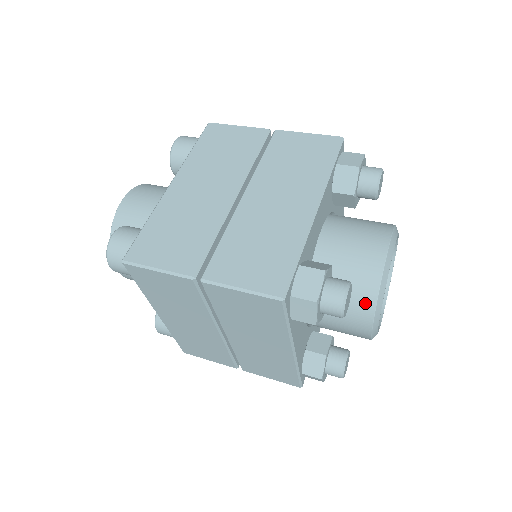
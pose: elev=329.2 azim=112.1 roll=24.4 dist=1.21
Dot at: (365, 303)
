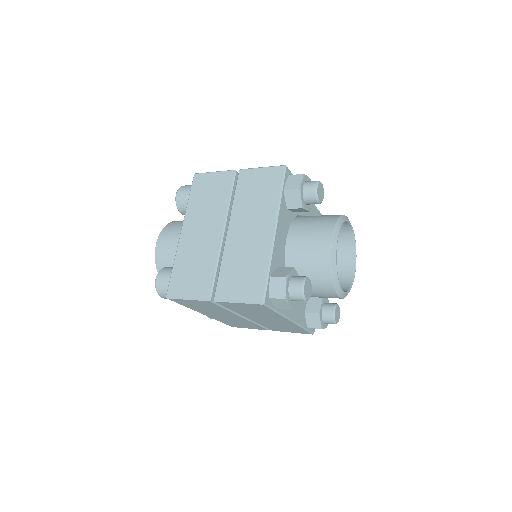
Dot at: (326, 282)
